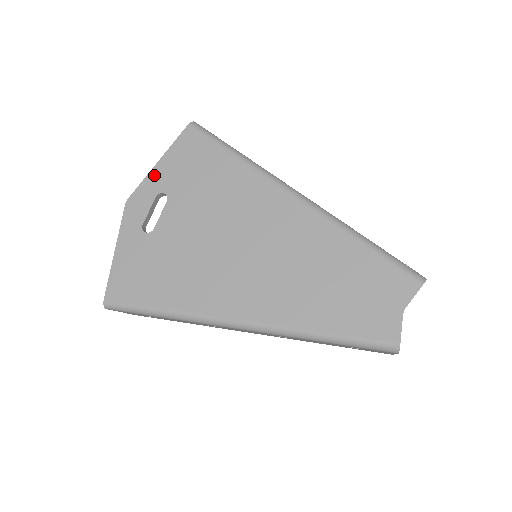
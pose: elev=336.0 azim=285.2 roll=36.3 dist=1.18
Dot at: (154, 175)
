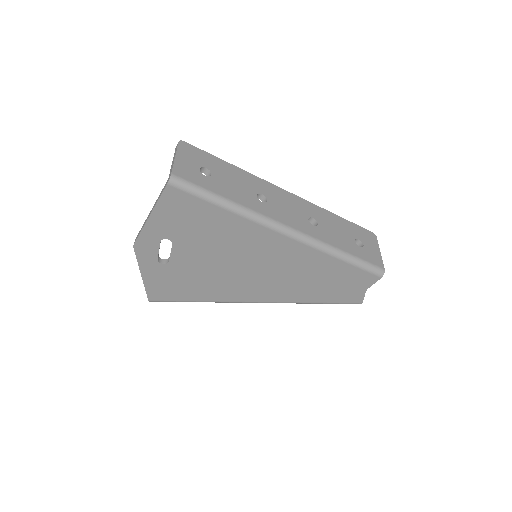
Dot at: (151, 227)
